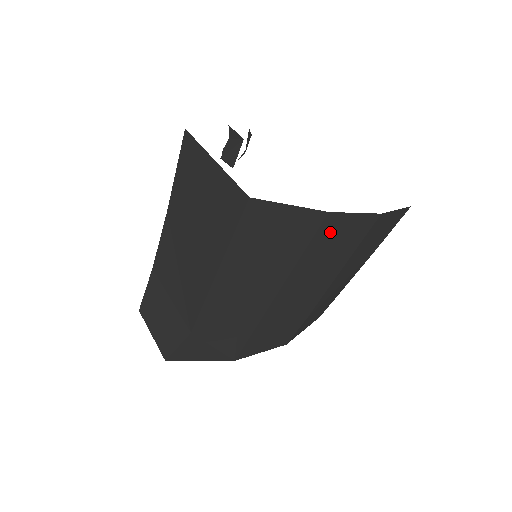
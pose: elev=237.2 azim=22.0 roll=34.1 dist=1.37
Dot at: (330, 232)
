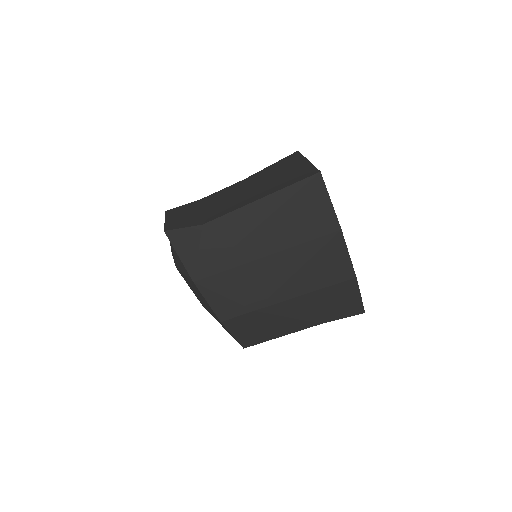
Dot at: (329, 247)
